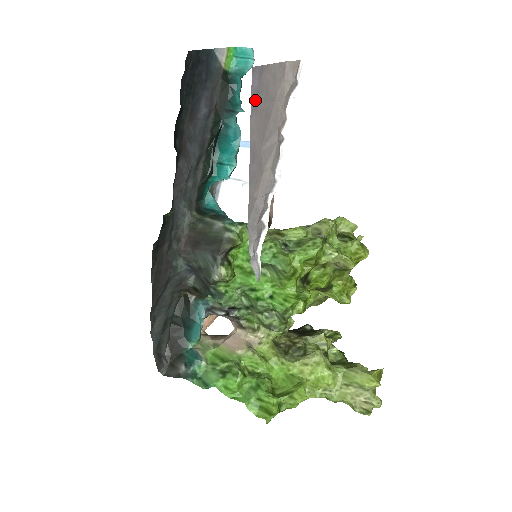
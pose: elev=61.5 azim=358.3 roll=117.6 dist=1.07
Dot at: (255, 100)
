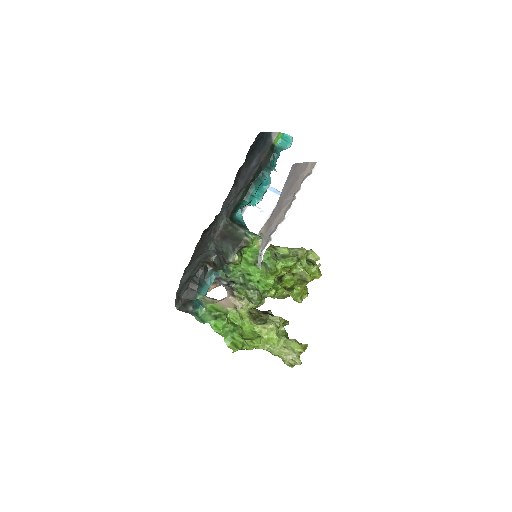
Dot at: (289, 178)
